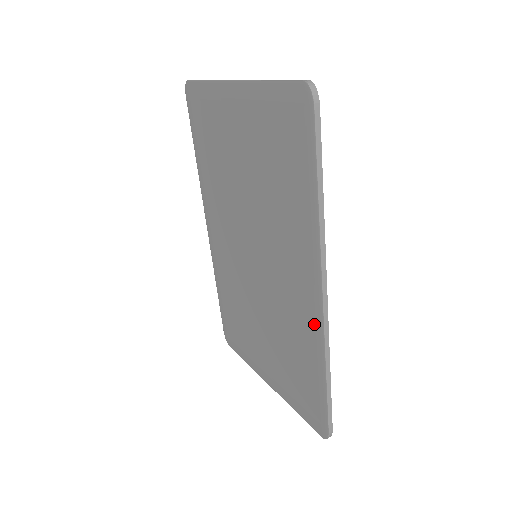
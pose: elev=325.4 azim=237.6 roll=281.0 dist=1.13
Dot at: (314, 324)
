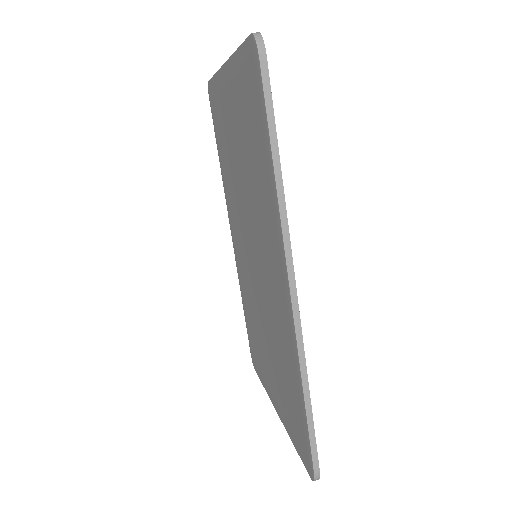
Dot at: (289, 326)
